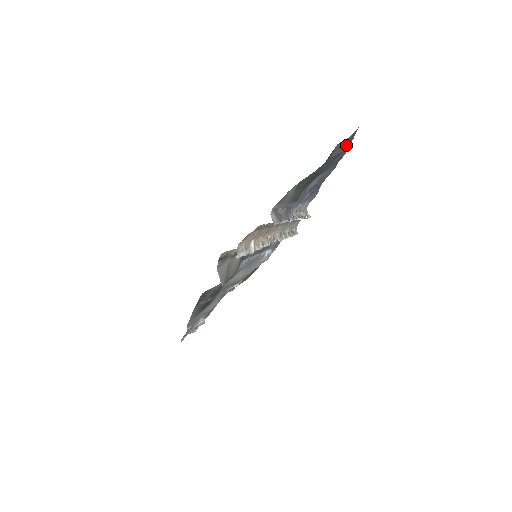
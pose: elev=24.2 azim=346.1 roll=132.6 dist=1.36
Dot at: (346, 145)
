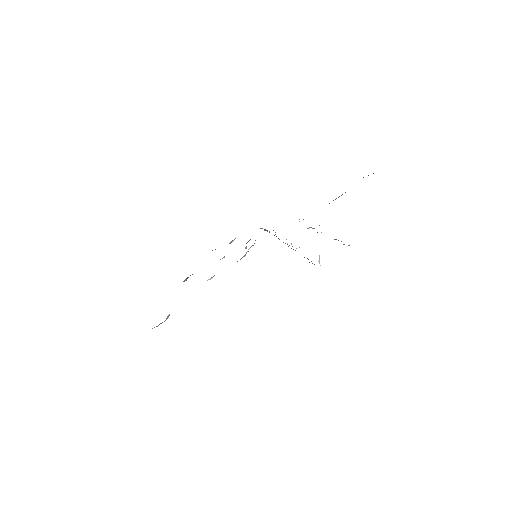
Dot at: occluded
